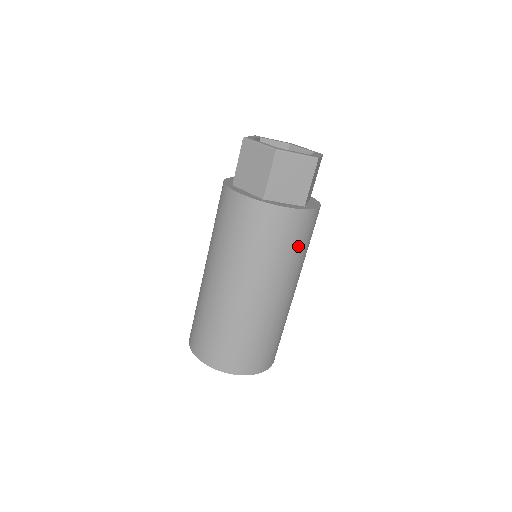
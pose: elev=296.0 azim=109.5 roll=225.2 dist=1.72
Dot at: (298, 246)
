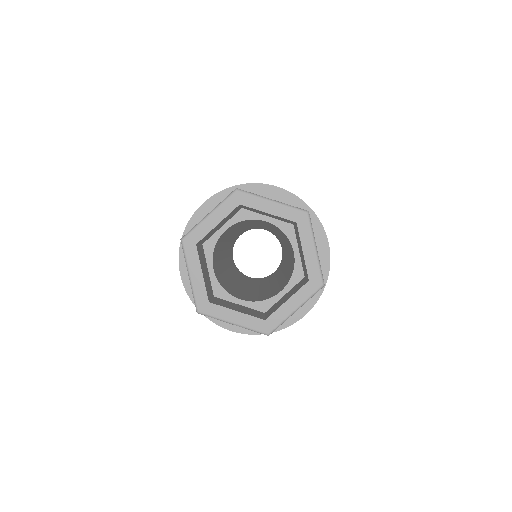
Dot at: occluded
